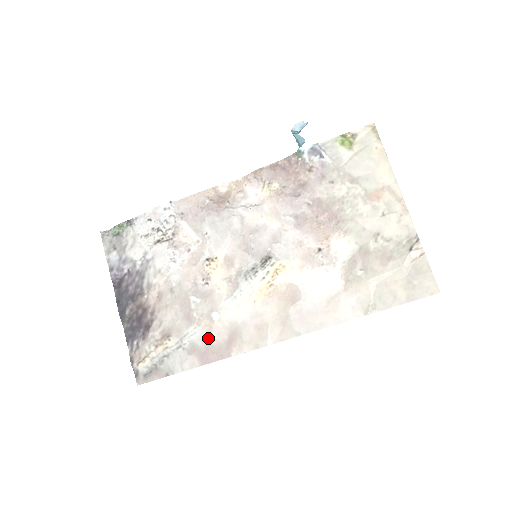
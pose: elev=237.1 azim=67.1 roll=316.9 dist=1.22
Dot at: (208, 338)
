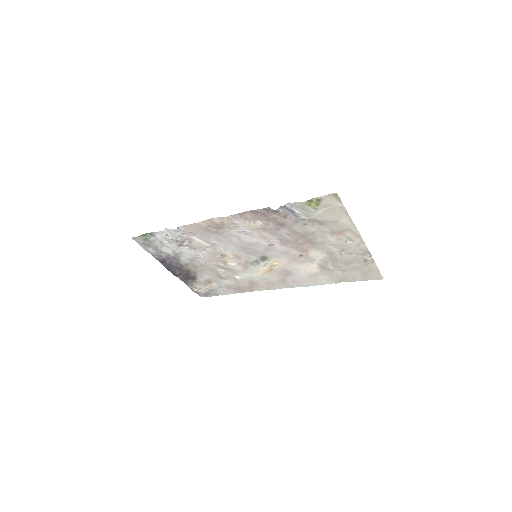
Dot at: (237, 285)
